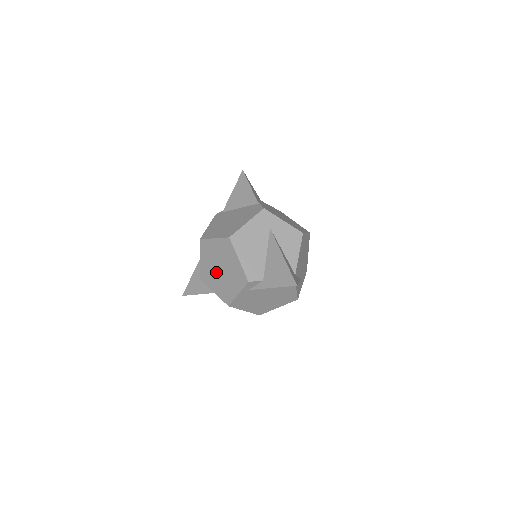
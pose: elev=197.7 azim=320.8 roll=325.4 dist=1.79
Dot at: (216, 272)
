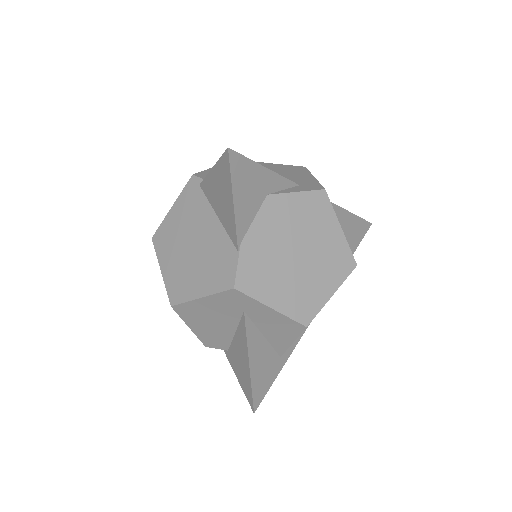
Dot at: occluded
